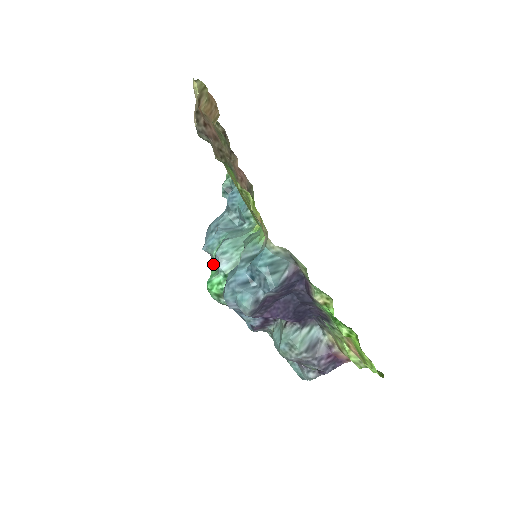
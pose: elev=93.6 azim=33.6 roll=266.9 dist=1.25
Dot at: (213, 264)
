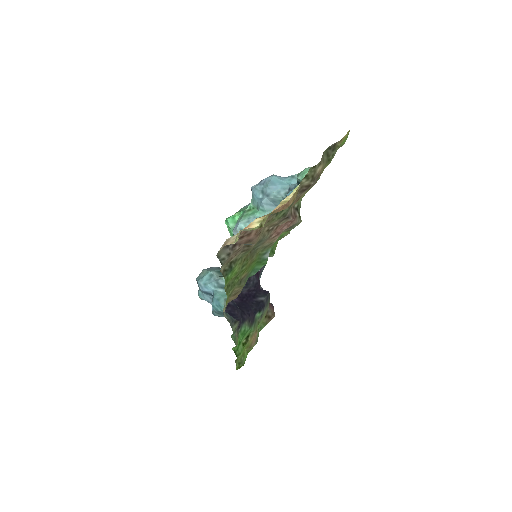
Dot at: (243, 211)
